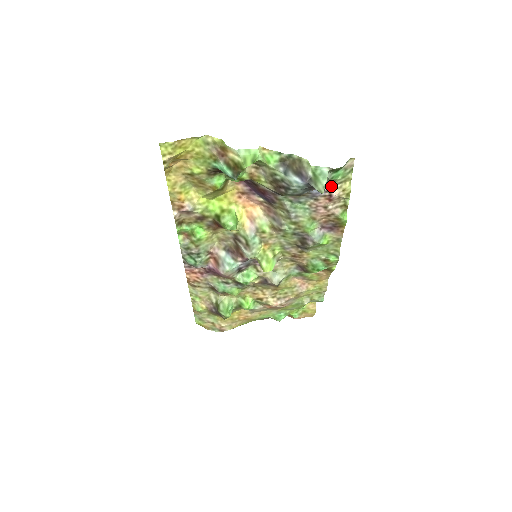
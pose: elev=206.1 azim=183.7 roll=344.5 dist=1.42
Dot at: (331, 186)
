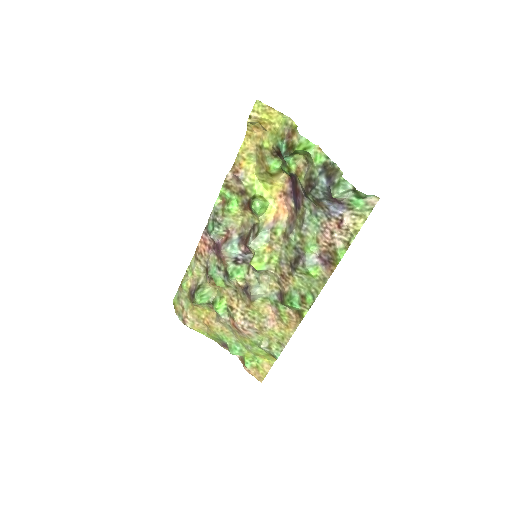
Dot at: (347, 212)
